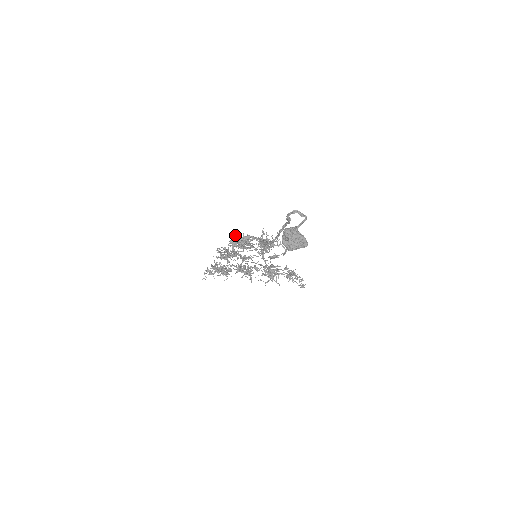
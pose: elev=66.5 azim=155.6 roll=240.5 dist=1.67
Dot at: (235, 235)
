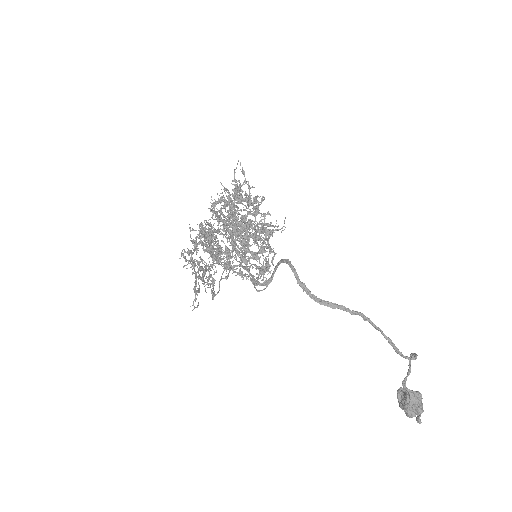
Dot at: (269, 265)
